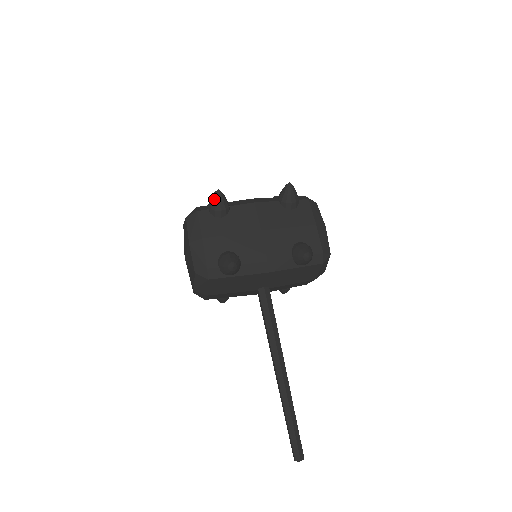
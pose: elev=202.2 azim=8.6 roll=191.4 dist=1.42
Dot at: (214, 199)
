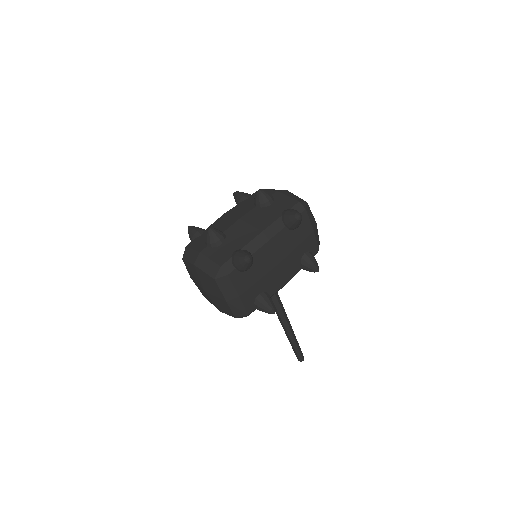
Dot at: (245, 265)
